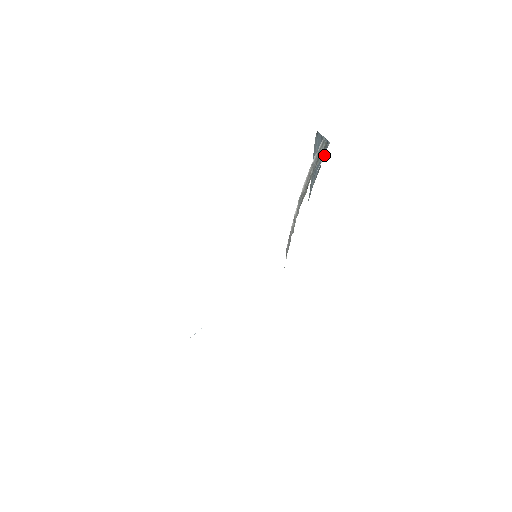
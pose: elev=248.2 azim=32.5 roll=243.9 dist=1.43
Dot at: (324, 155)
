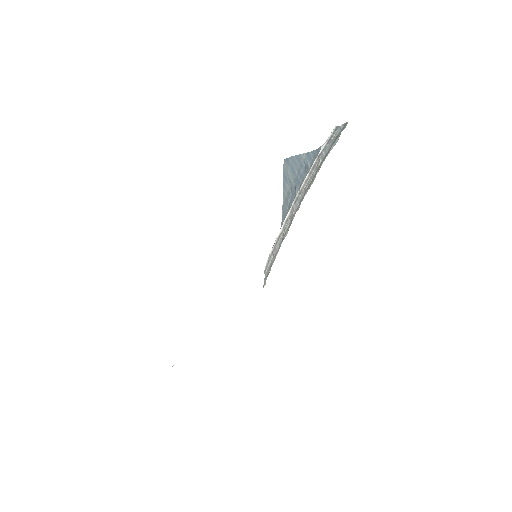
Dot at: occluded
